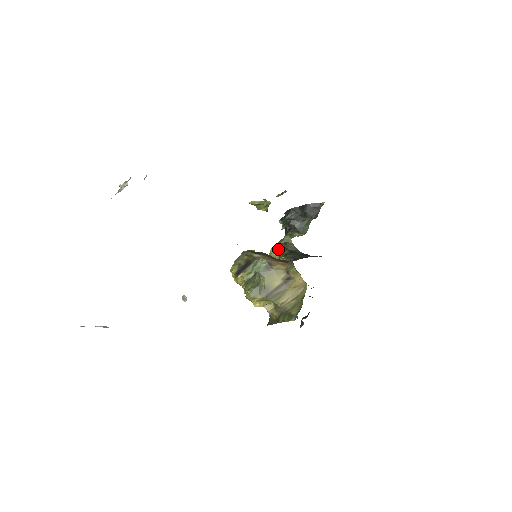
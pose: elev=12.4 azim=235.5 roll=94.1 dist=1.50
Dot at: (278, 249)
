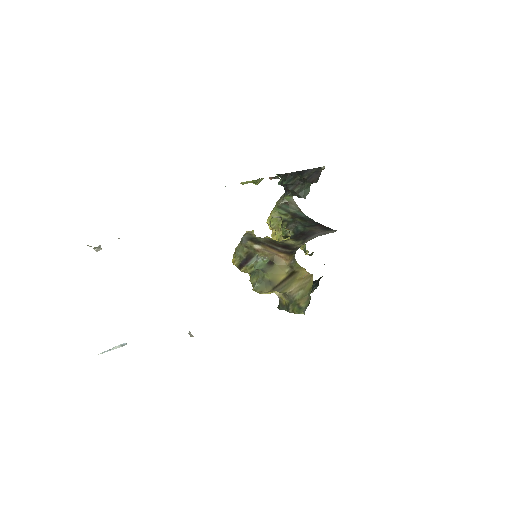
Dot at: (279, 213)
